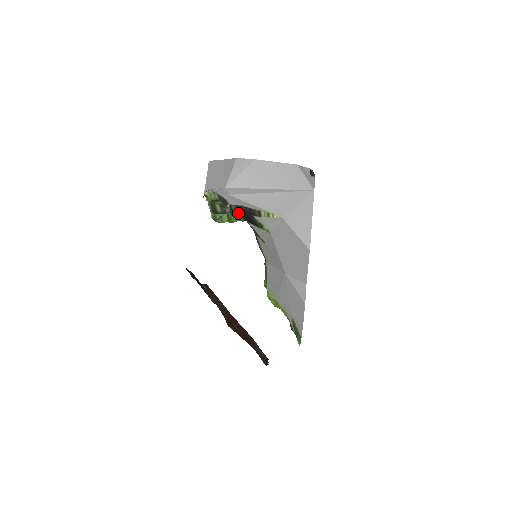
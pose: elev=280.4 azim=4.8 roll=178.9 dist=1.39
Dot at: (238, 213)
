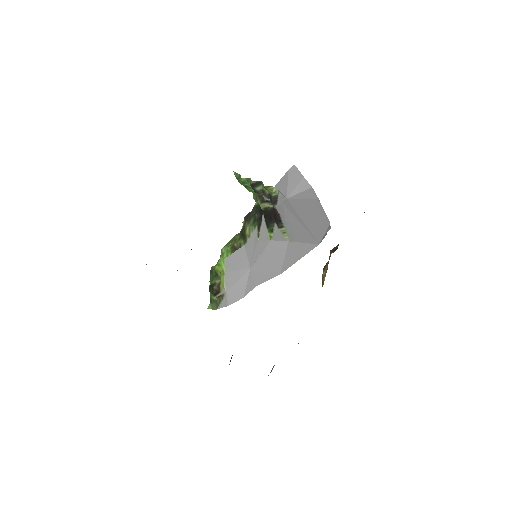
Dot at: (266, 206)
